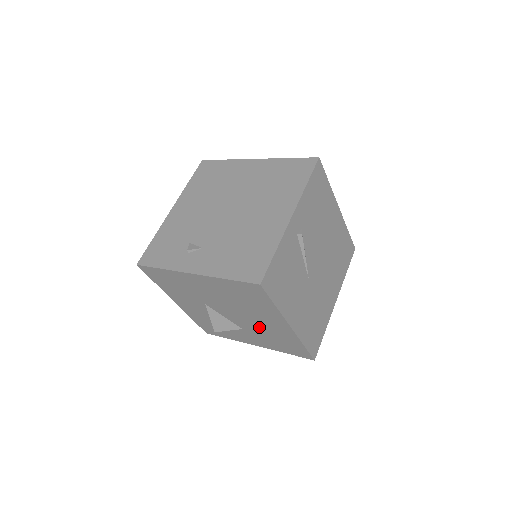
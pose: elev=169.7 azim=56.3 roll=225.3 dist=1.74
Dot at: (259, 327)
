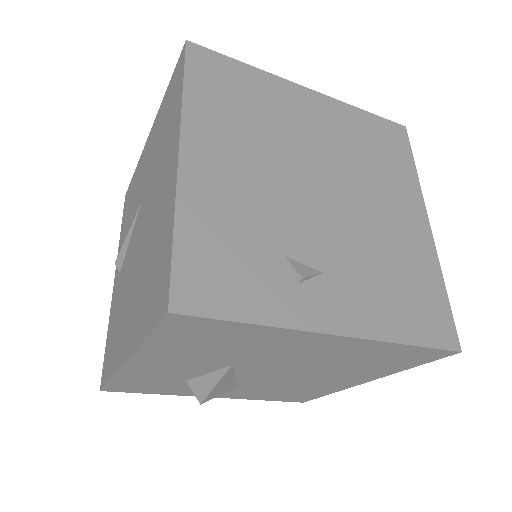
Dot at: (292, 383)
